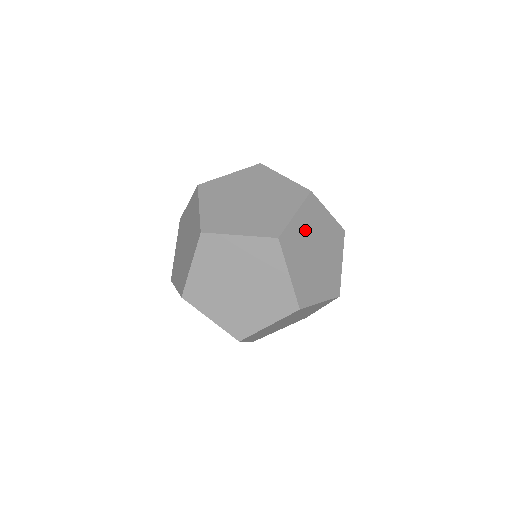
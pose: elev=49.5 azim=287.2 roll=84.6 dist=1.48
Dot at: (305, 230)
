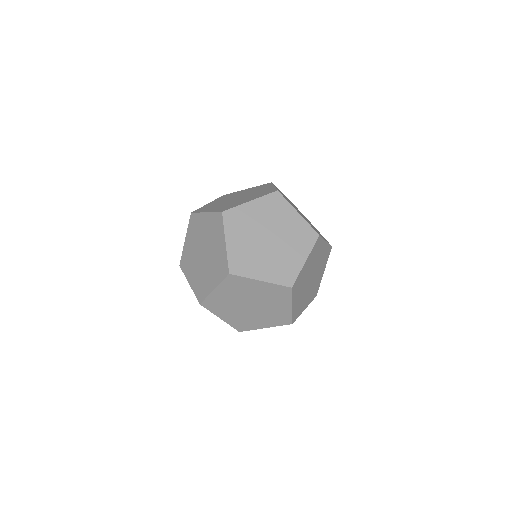
Dot at: (308, 268)
